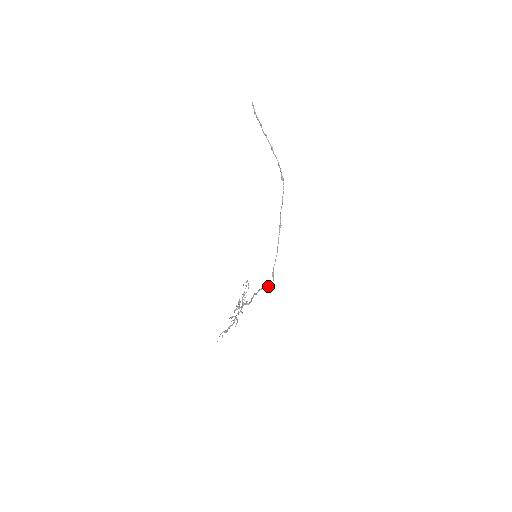
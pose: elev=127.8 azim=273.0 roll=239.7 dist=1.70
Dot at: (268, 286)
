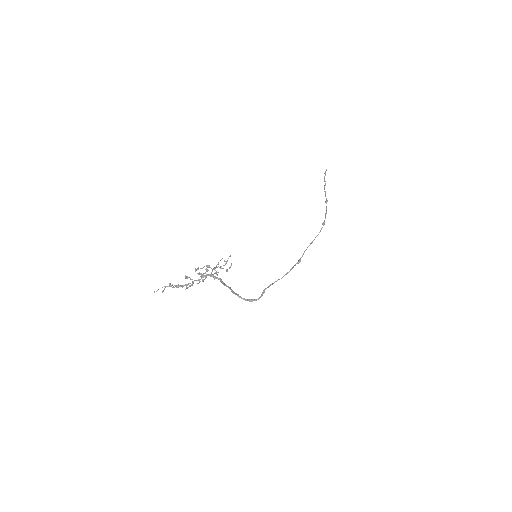
Dot at: (251, 300)
